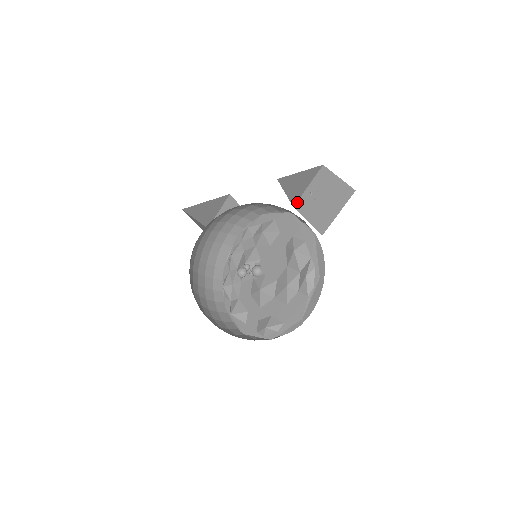
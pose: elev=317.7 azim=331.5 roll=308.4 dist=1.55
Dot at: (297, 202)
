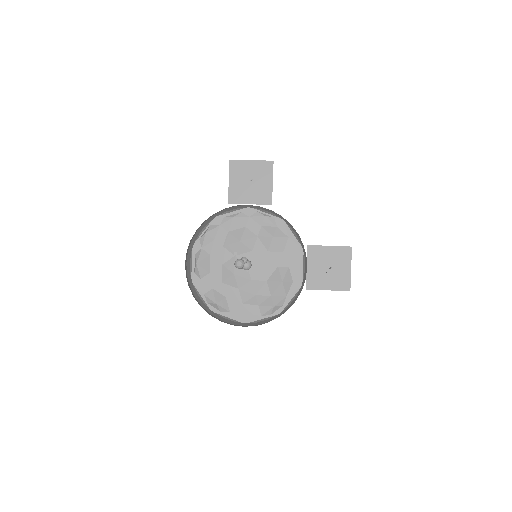
Dot at: (313, 246)
